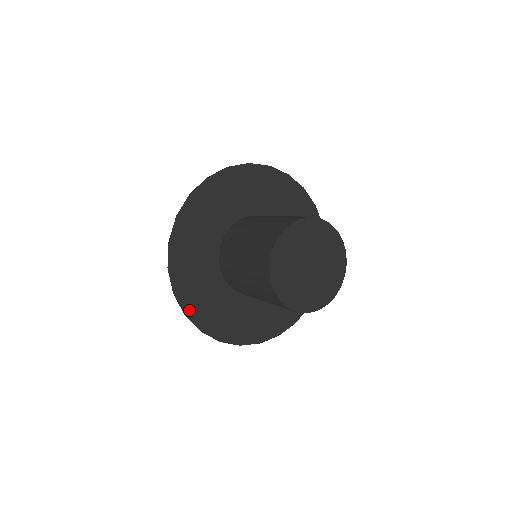
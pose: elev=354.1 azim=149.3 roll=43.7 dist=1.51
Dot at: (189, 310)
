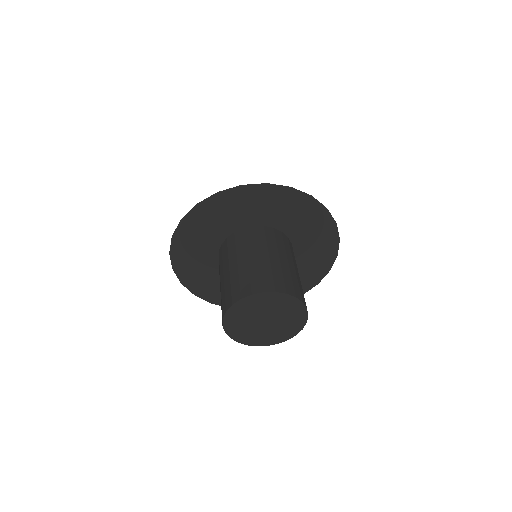
Dot at: (212, 300)
